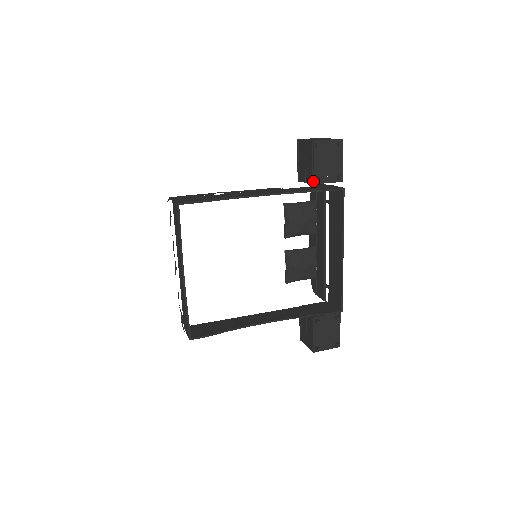
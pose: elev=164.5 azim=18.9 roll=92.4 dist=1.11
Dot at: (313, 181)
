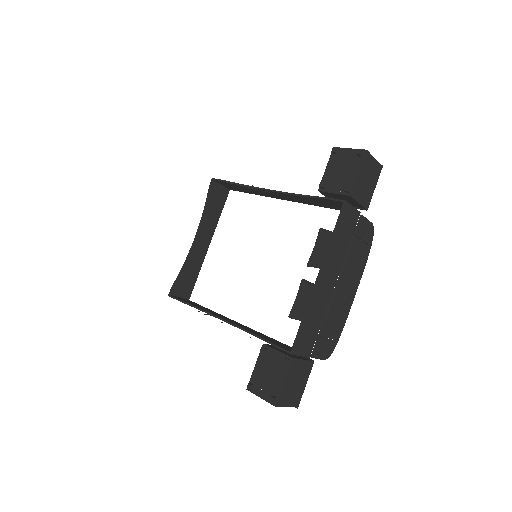
Dot at: (320, 188)
